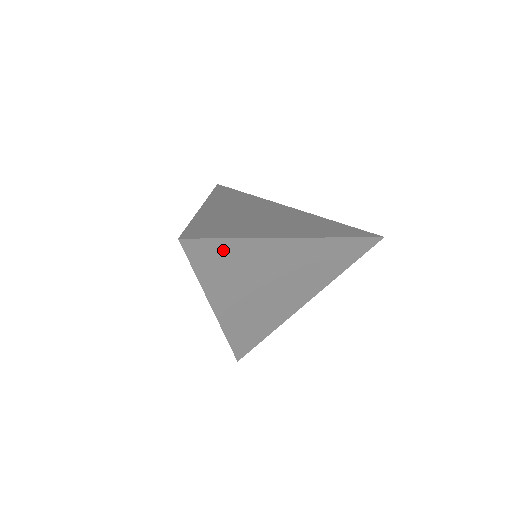
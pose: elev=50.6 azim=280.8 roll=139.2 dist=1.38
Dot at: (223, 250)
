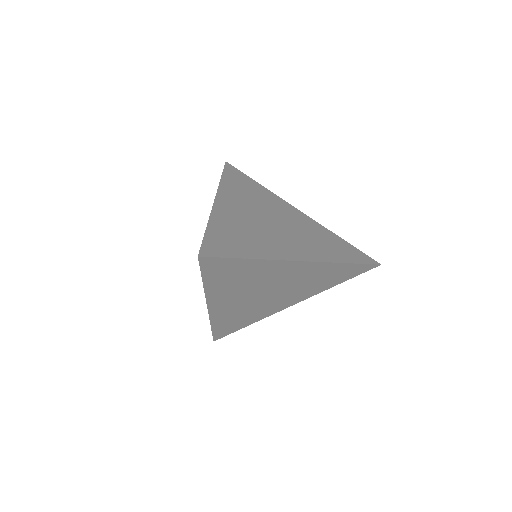
Dot at: (236, 266)
